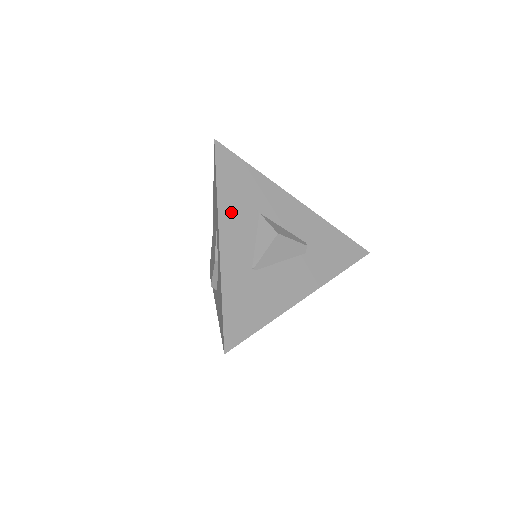
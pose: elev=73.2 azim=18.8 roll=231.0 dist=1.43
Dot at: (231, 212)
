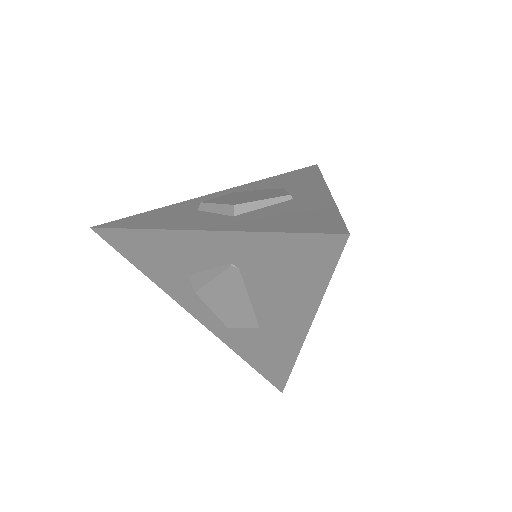
Dot at: occluded
